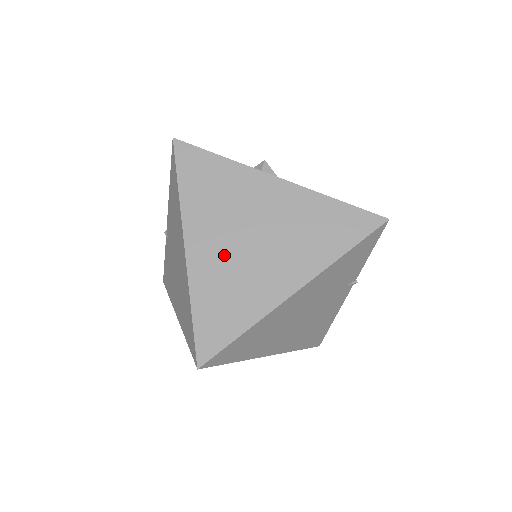
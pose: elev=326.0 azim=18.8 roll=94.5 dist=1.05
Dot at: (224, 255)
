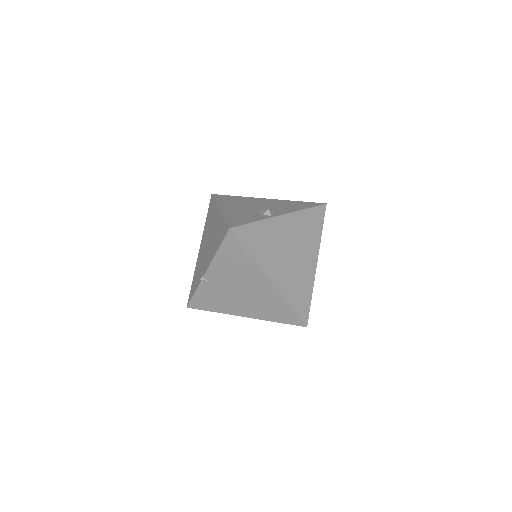
Dot at: (286, 270)
